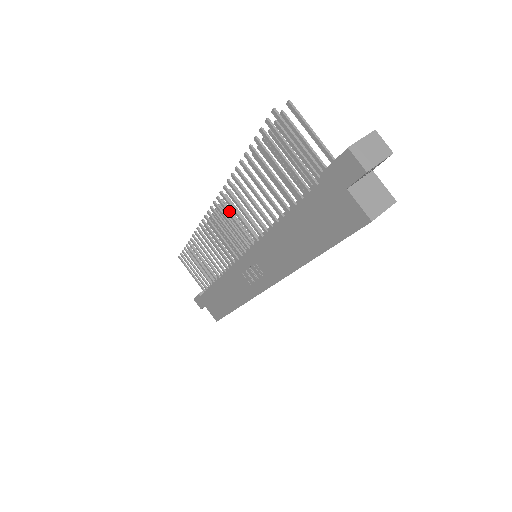
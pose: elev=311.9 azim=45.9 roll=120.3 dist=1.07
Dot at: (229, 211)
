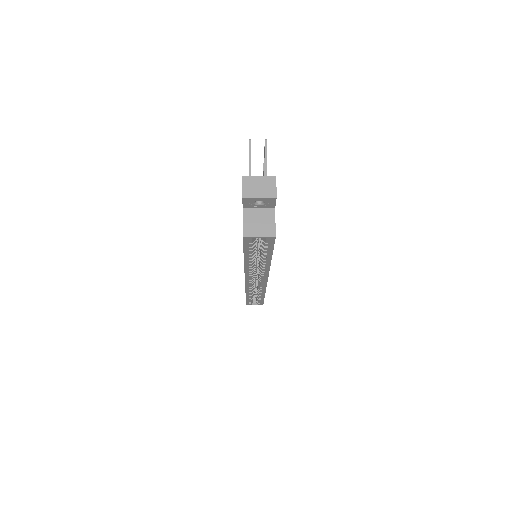
Dot at: occluded
